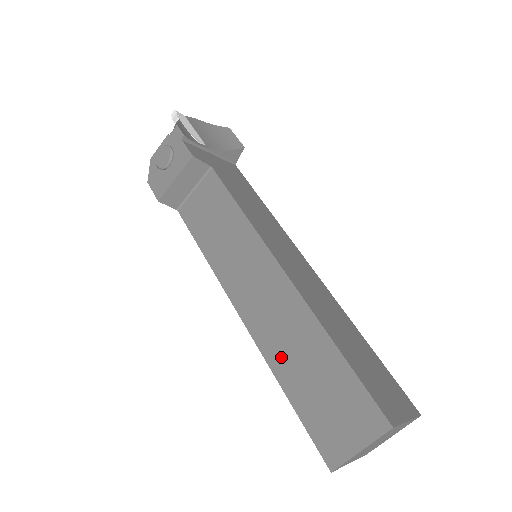
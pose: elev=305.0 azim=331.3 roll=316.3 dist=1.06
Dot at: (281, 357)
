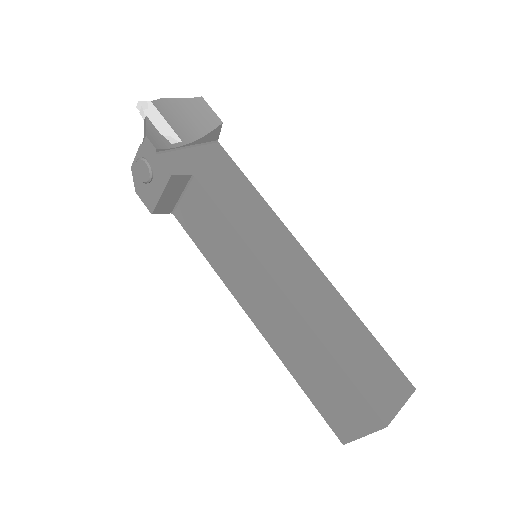
Dot at: (292, 359)
